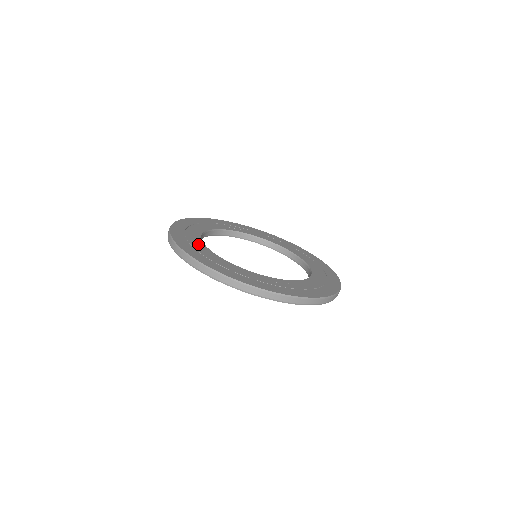
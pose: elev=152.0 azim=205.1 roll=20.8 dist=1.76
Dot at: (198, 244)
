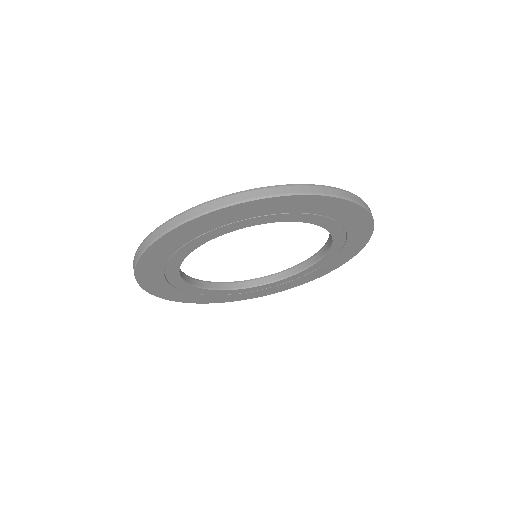
Dot at: occluded
